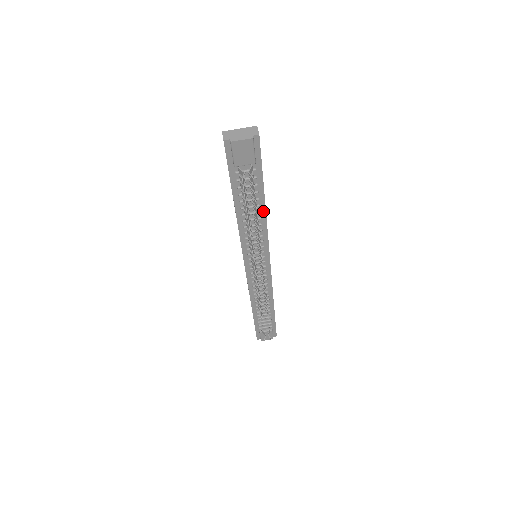
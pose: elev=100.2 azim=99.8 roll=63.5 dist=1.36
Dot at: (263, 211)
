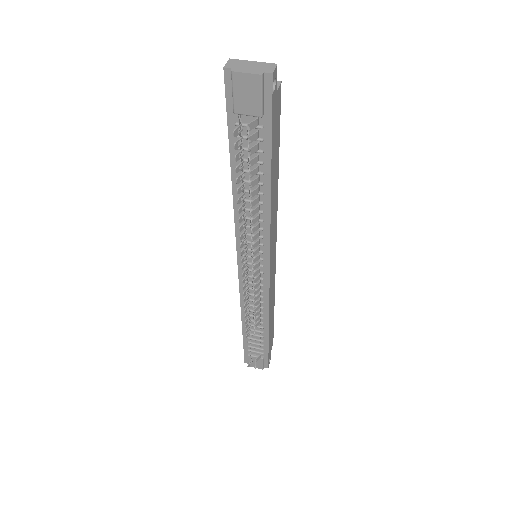
Dot at: (267, 194)
